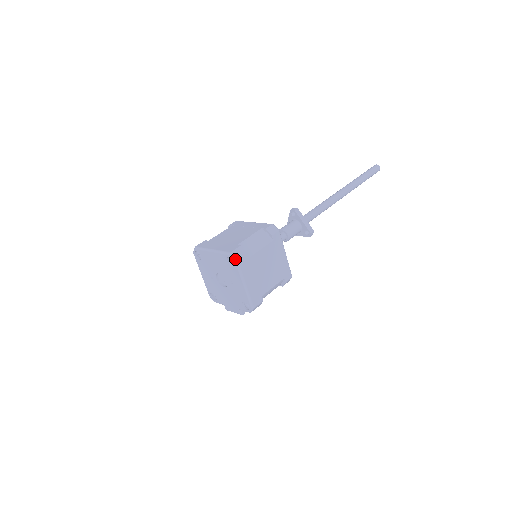
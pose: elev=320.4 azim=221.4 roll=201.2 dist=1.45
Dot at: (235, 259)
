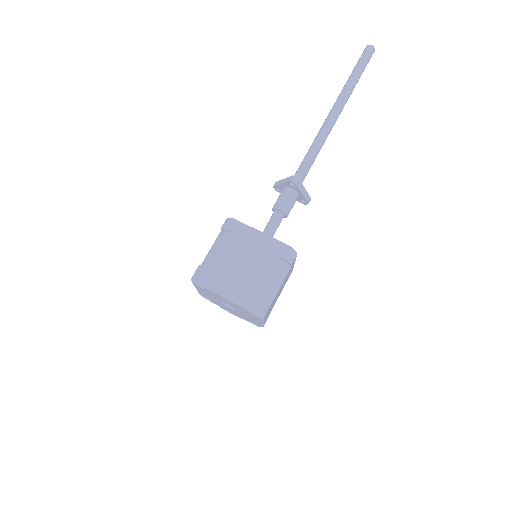
Dot at: (261, 317)
